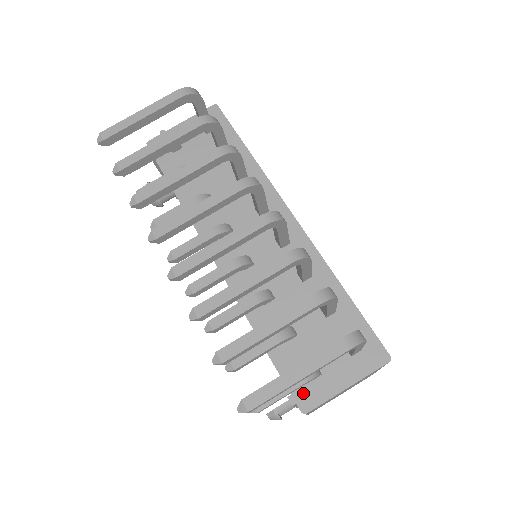
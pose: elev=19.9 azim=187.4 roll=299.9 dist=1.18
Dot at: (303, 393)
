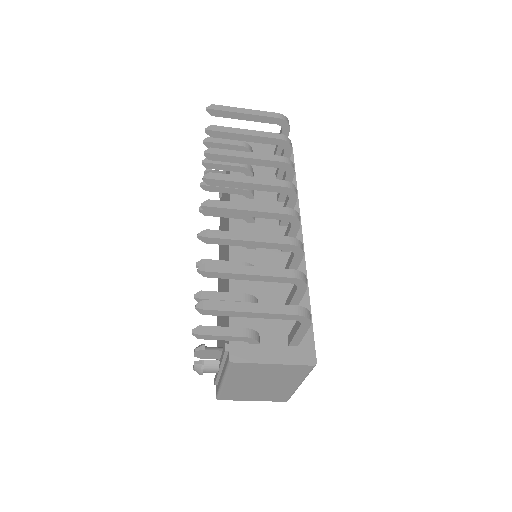
Dot at: (238, 348)
